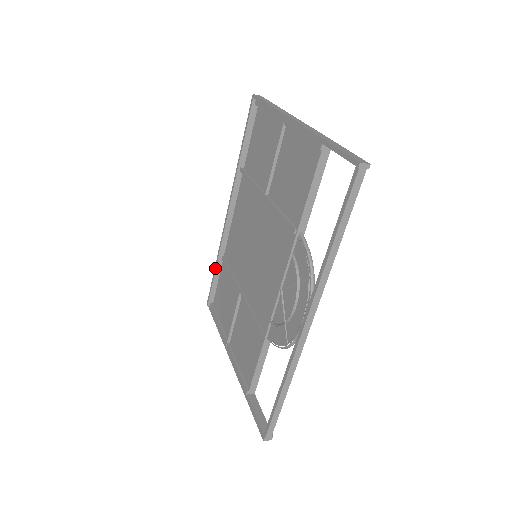
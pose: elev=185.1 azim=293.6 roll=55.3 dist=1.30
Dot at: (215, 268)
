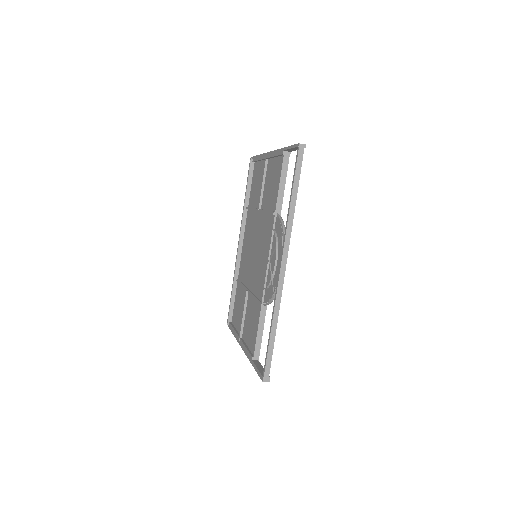
Dot at: (232, 289)
